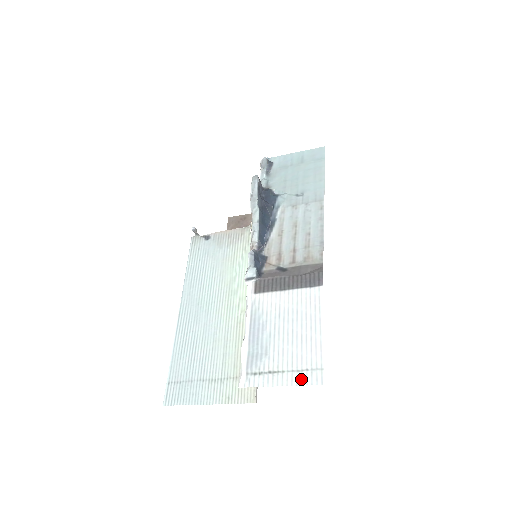
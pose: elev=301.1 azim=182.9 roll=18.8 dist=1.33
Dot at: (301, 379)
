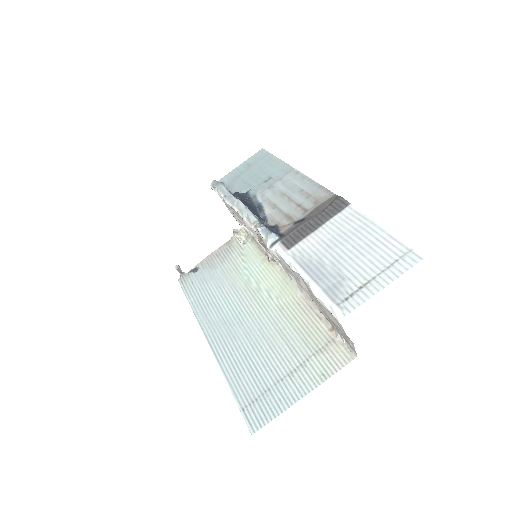
Dot at: (398, 270)
